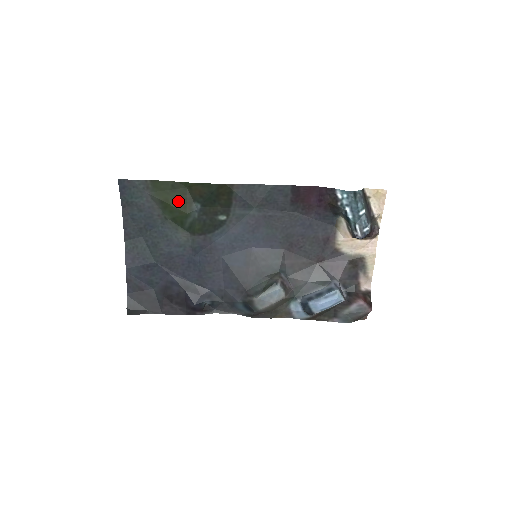
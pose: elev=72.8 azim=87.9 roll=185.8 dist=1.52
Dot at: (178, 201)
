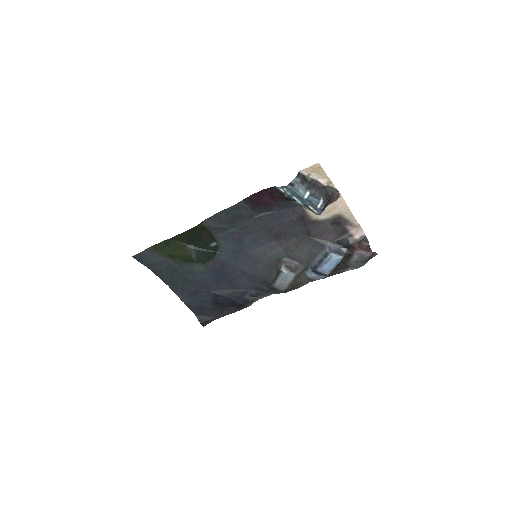
Dot at: (177, 250)
